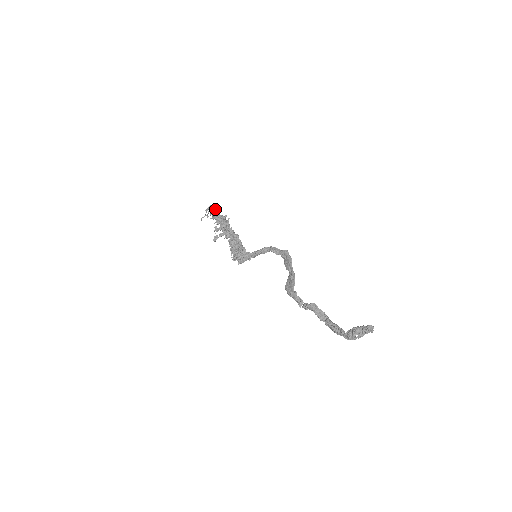
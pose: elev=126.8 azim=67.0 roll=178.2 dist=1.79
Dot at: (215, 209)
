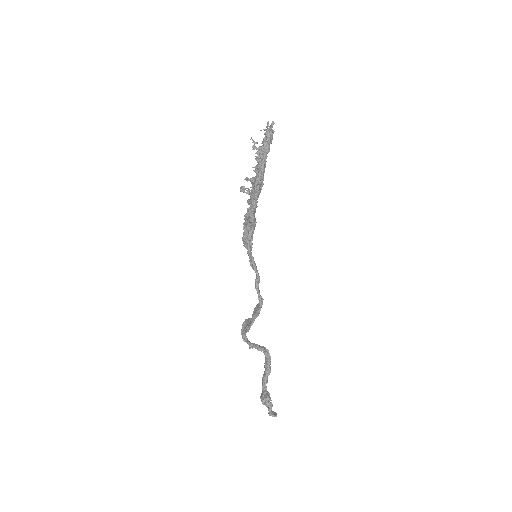
Dot at: (266, 145)
